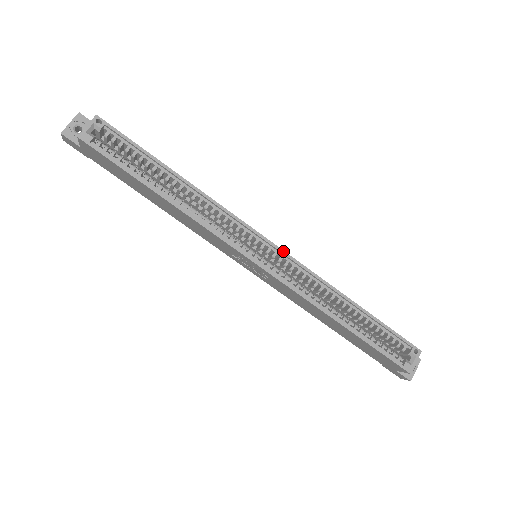
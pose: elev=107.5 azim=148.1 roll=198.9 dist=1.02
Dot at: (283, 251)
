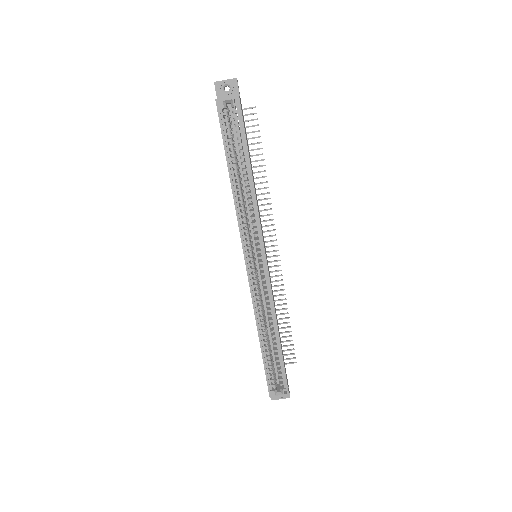
Dot at: (268, 272)
